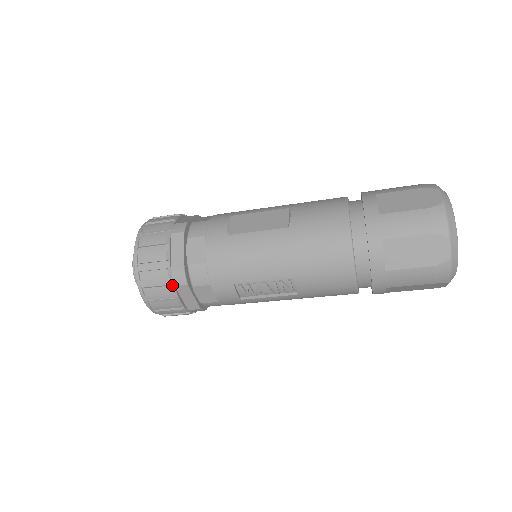
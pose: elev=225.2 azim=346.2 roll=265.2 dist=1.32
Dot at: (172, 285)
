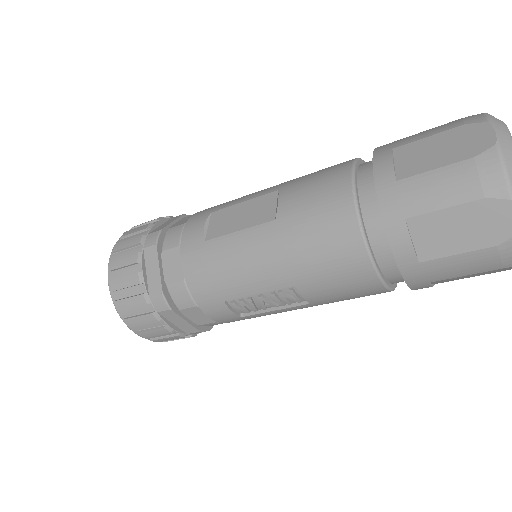
Dot at: (154, 312)
